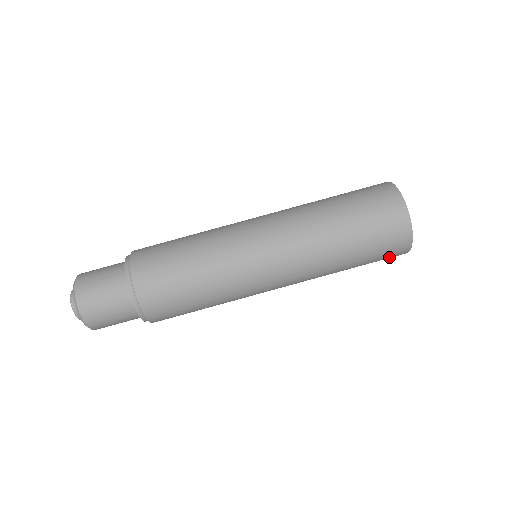
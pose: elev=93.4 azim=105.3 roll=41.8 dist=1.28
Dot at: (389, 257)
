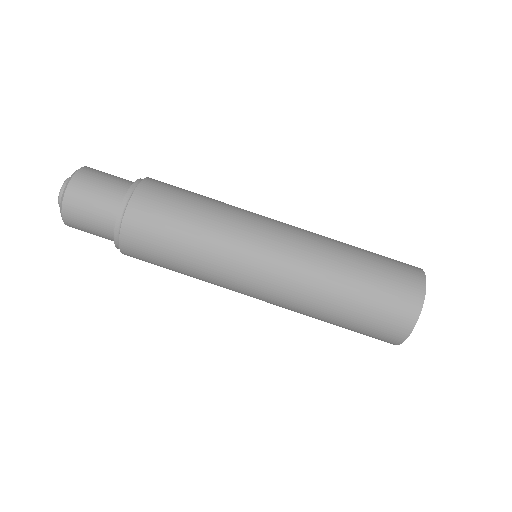
Dot at: (386, 329)
